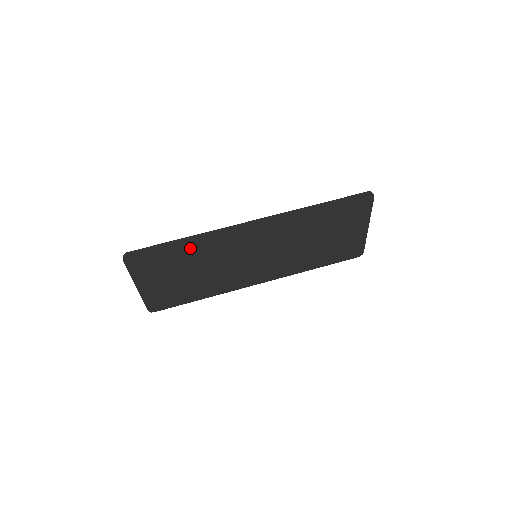
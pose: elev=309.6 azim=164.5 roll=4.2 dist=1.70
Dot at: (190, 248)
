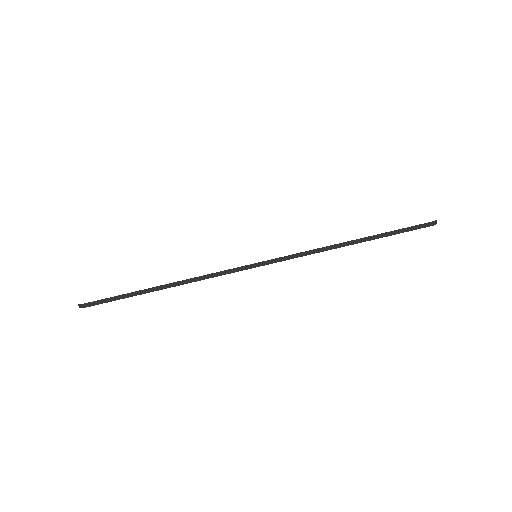
Dot at: occluded
